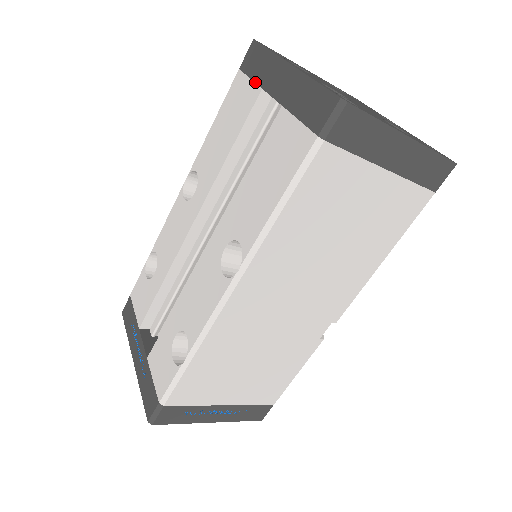
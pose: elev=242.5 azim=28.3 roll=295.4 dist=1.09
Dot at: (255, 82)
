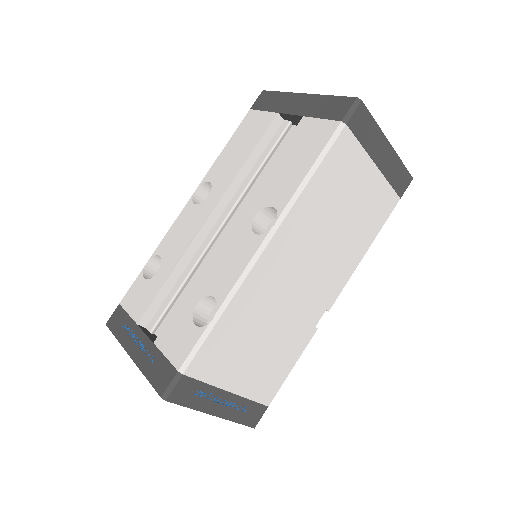
Dot at: (270, 111)
